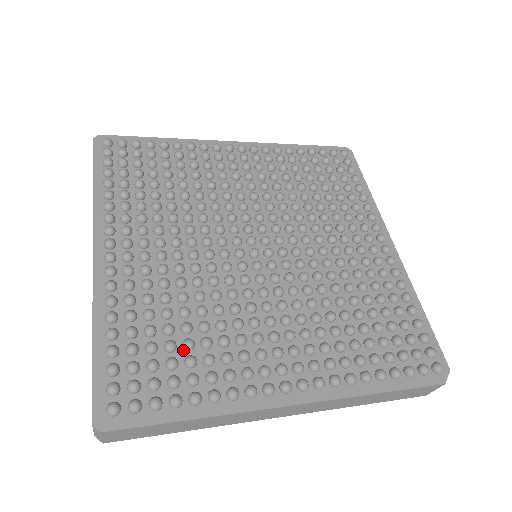
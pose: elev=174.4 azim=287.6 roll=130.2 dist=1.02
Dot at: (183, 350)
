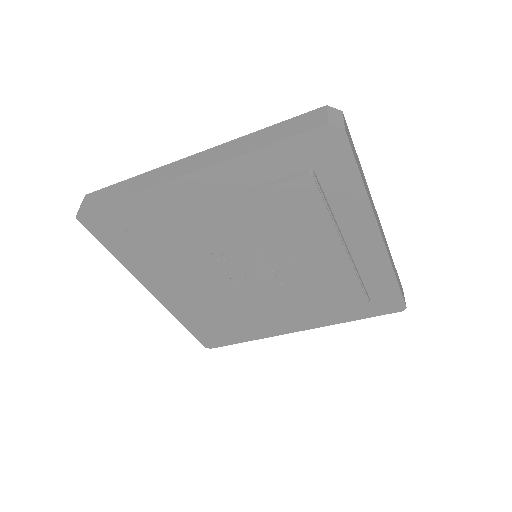
Dot at: occluded
